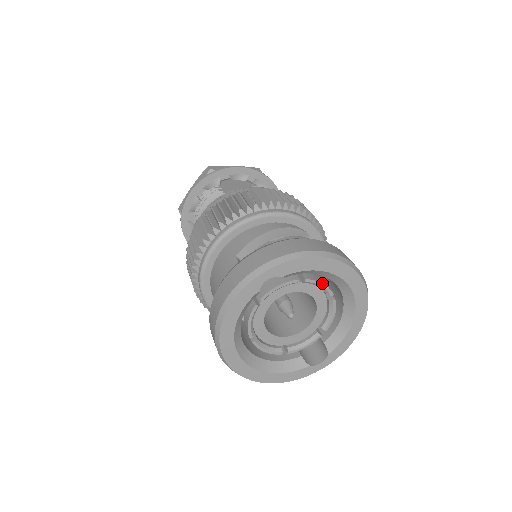
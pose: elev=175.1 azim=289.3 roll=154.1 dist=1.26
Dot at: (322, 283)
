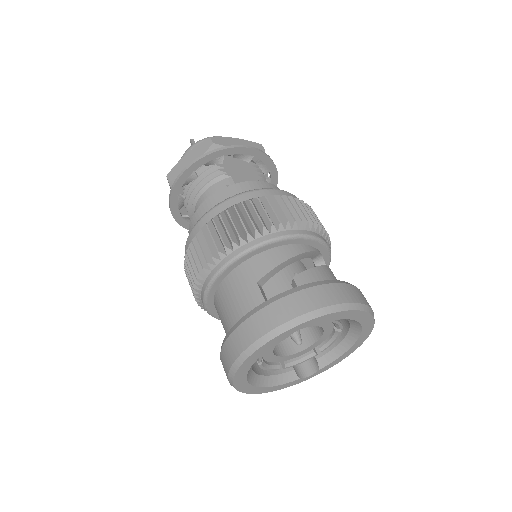
Dot at: (338, 321)
